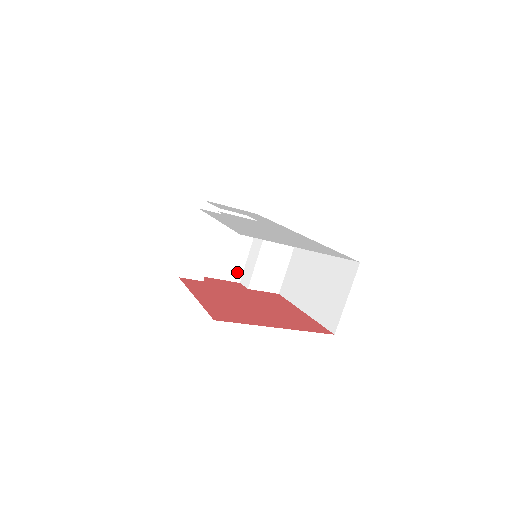
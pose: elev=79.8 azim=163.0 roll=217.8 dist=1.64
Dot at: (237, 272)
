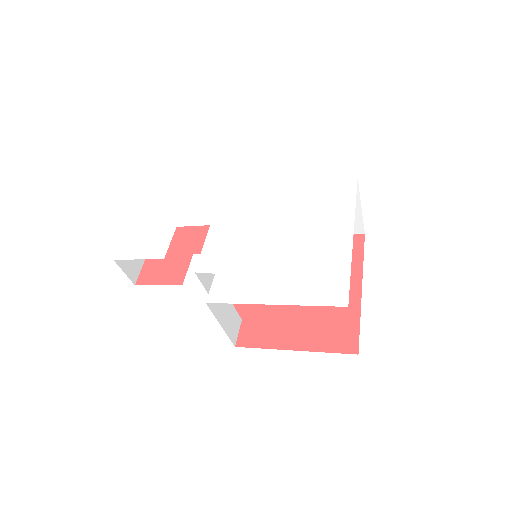
Dot at: occluded
